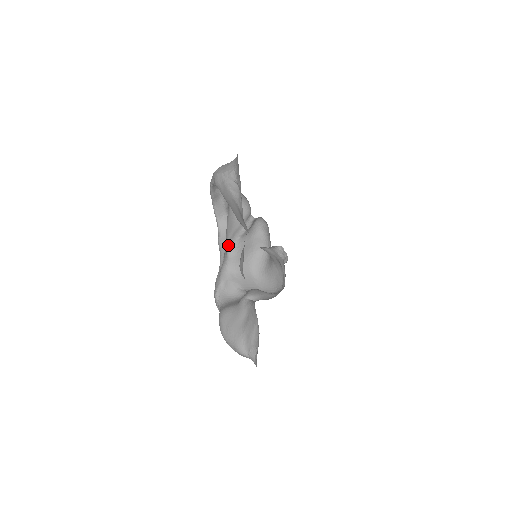
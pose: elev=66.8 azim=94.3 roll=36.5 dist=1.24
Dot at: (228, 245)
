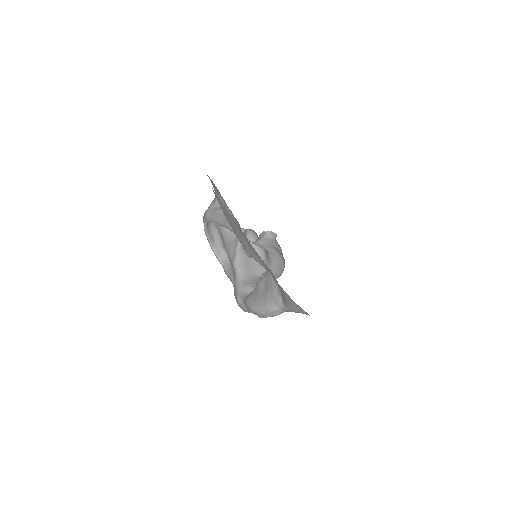
Dot at: (233, 261)
